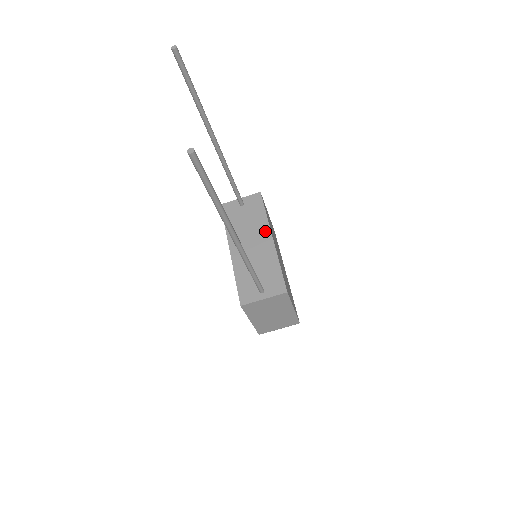
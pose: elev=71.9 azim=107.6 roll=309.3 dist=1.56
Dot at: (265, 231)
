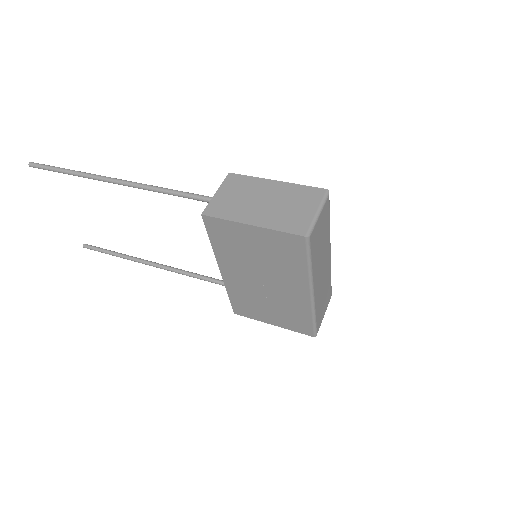
Dot at: occluded
